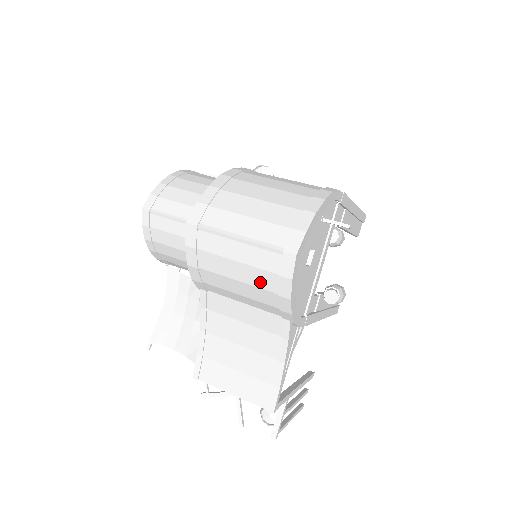
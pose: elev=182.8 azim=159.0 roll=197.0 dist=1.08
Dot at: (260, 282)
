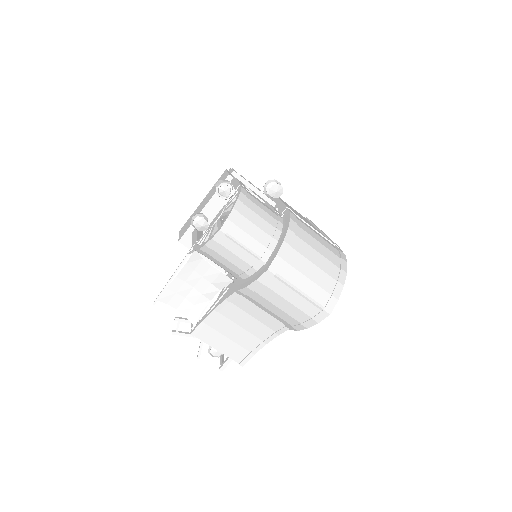
Dot at: (295, 315)
